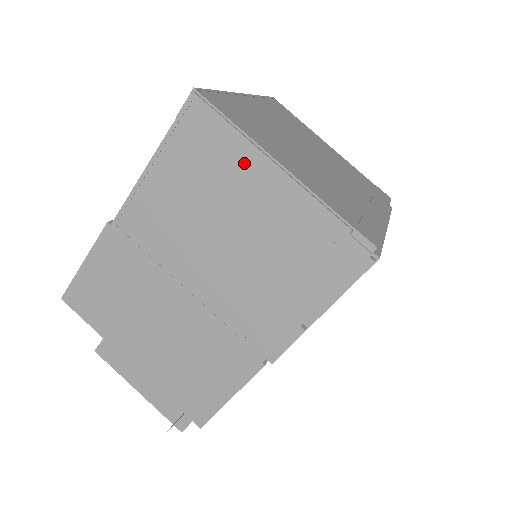
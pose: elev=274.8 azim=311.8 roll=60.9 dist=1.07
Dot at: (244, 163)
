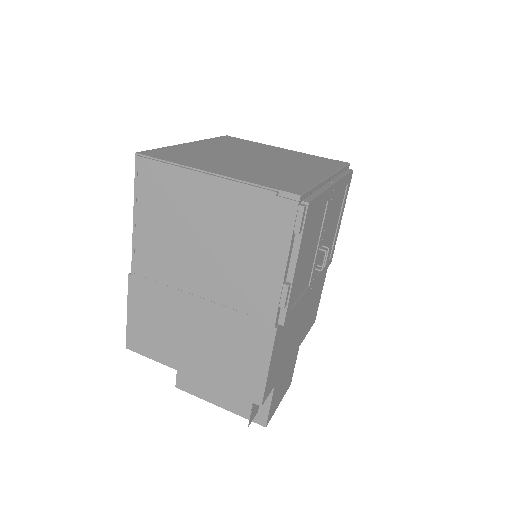
Dot at: (187, 185)
